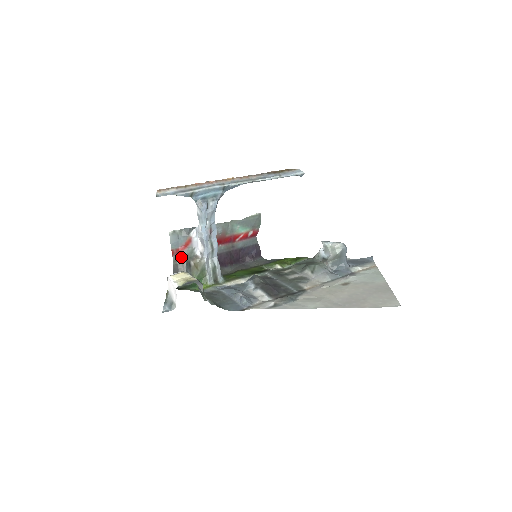
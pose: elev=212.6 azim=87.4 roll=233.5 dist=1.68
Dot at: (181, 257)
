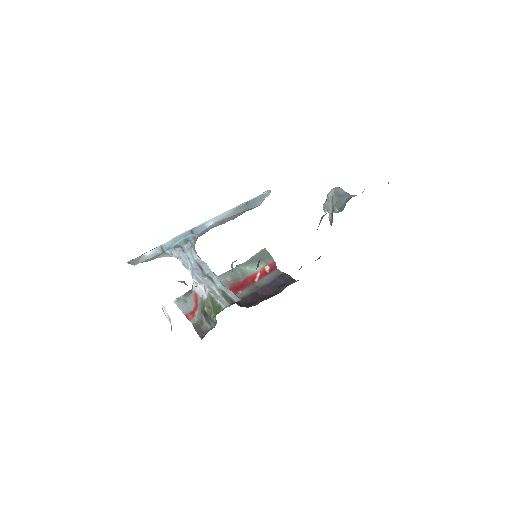
Dot at: (199, 317)
